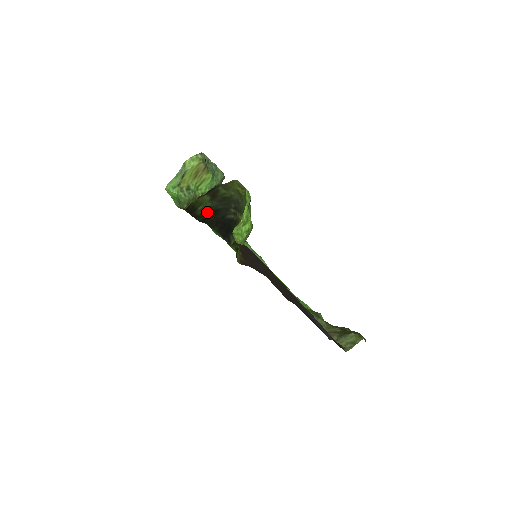
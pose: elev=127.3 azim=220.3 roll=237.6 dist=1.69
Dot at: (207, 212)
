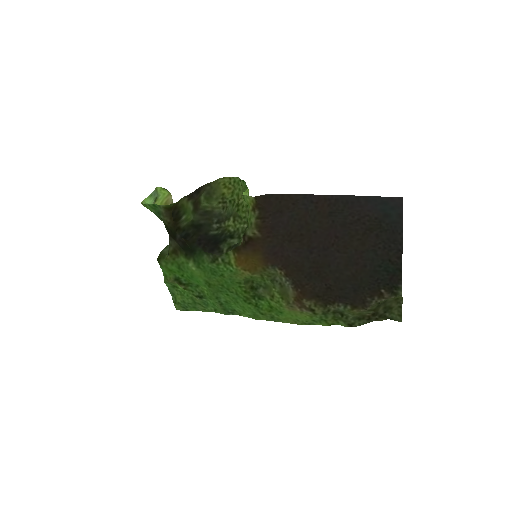
Dot at: (189, 227)
